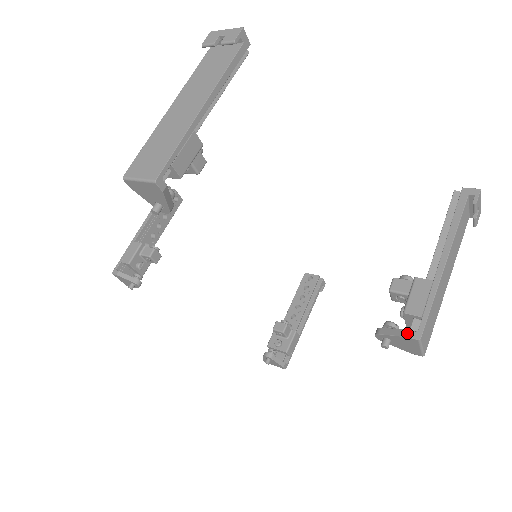
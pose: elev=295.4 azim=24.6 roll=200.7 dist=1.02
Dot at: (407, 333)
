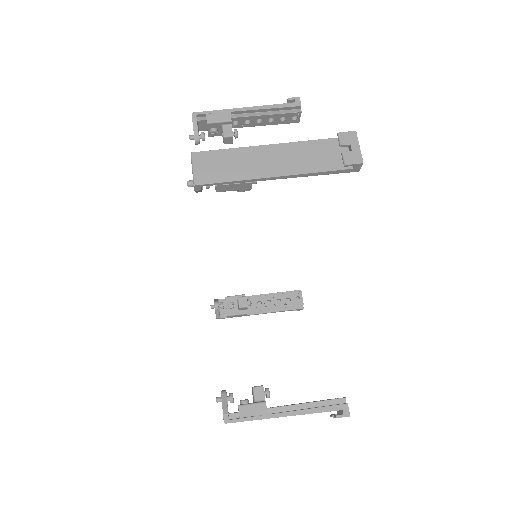
Dot at: occluded
